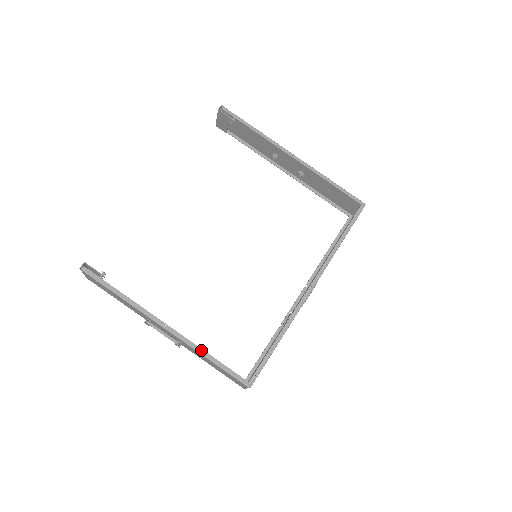
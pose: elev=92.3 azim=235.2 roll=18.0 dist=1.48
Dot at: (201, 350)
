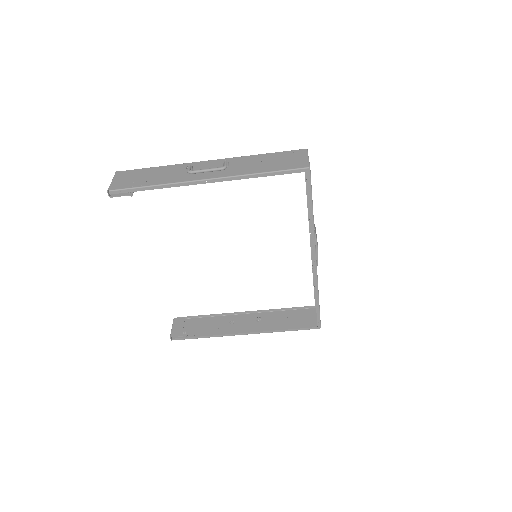
Dot at: (275, 331)
